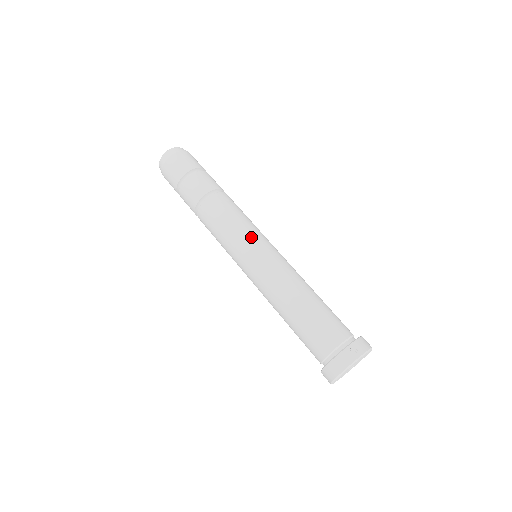
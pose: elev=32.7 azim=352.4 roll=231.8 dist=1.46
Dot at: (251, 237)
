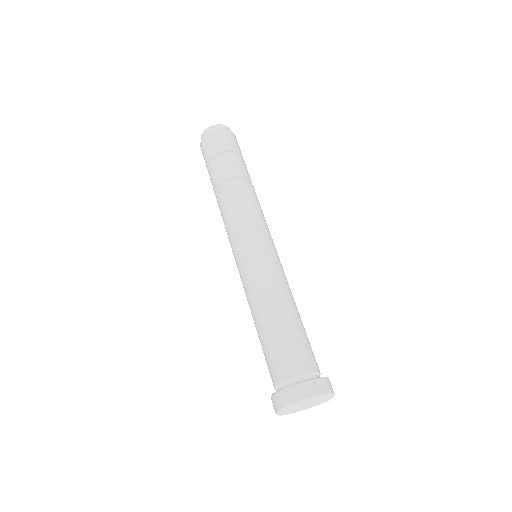
Dot at: (261, 234)
